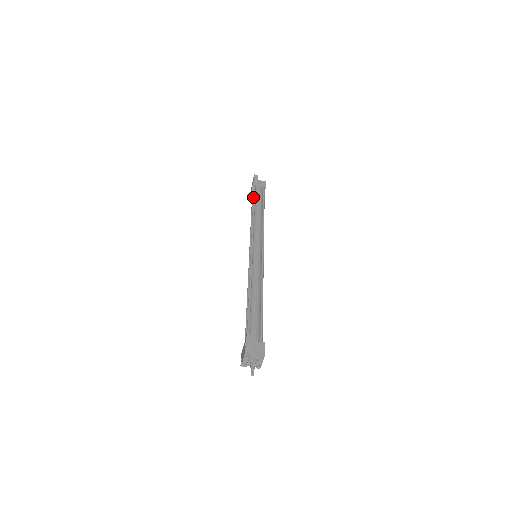
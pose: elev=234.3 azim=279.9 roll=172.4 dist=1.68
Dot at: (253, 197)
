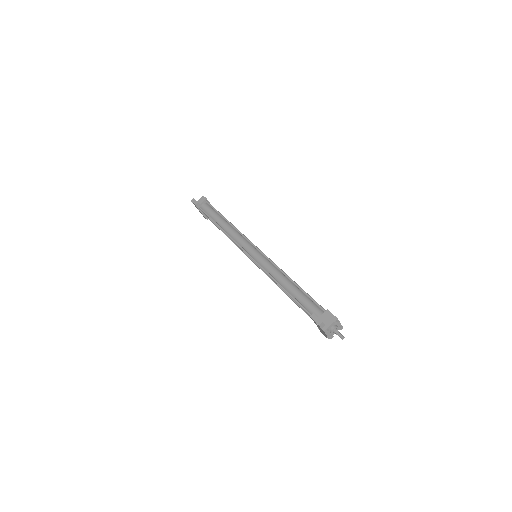
Dot at: (208, 217)
